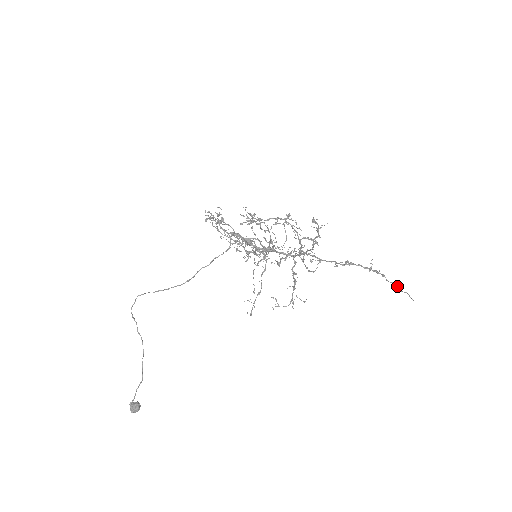
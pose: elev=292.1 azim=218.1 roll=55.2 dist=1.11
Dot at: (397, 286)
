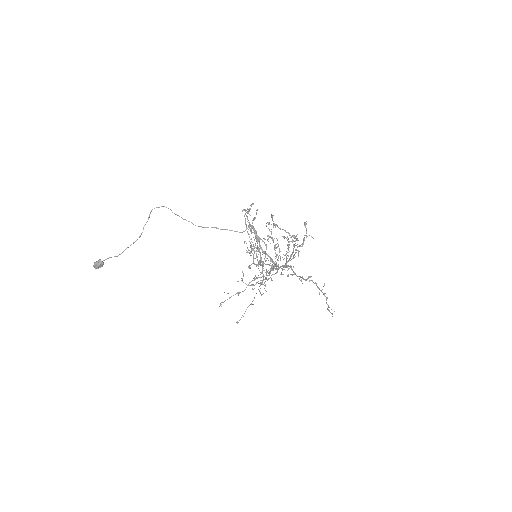
Dot at: occluded
